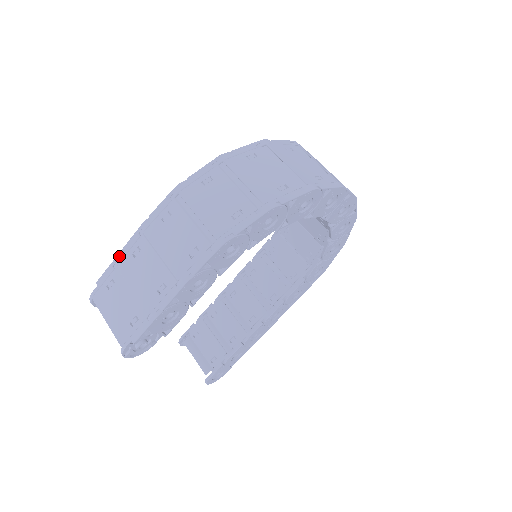
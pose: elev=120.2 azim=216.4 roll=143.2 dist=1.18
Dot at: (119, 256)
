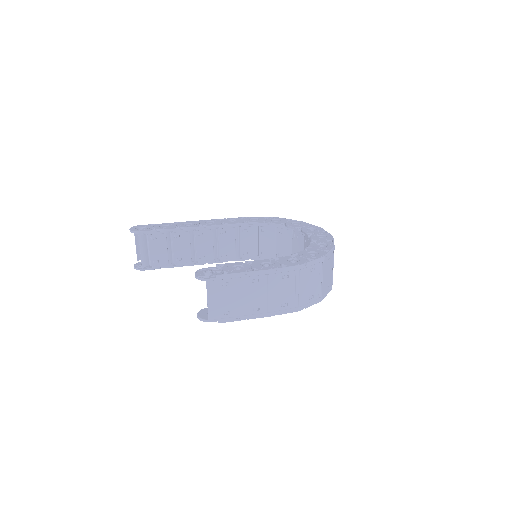
Dot at: (244, 274)
